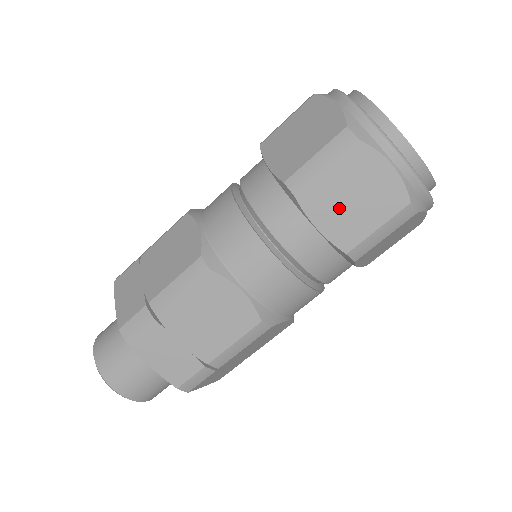
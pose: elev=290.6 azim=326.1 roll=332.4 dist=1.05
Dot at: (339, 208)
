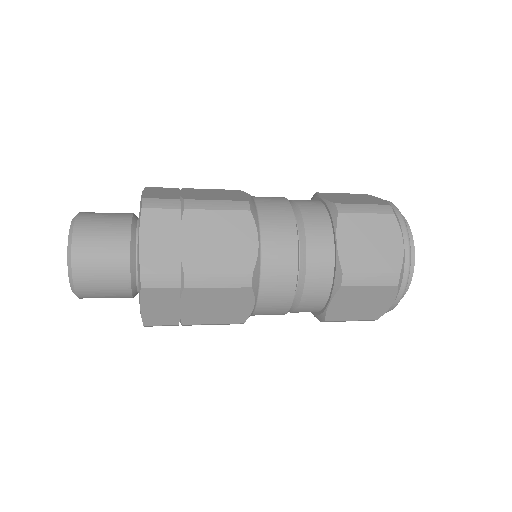
Dot at: (350, 304)
